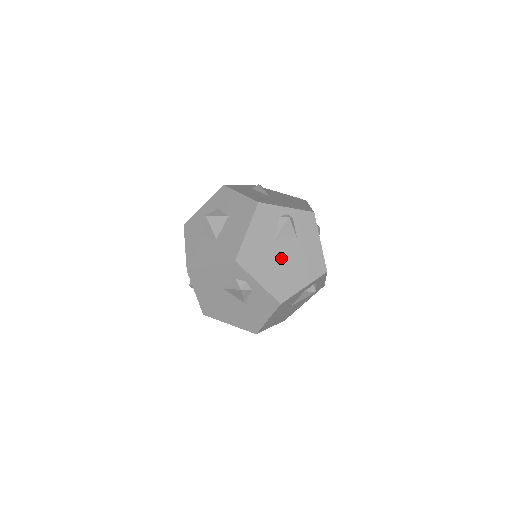
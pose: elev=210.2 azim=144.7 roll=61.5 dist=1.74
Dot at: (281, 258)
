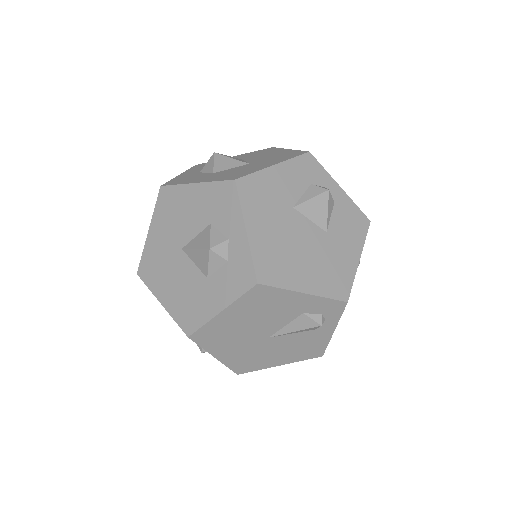
Dot at: occluded
